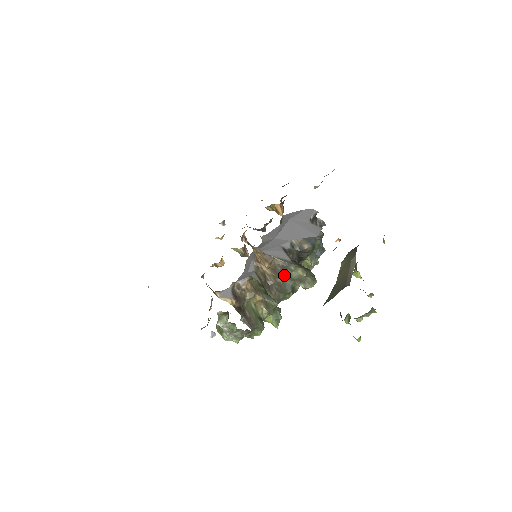
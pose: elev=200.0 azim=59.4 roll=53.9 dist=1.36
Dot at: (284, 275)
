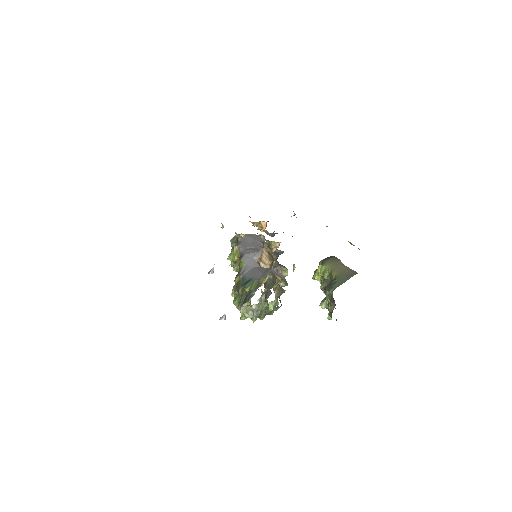
Dot at: occluded
